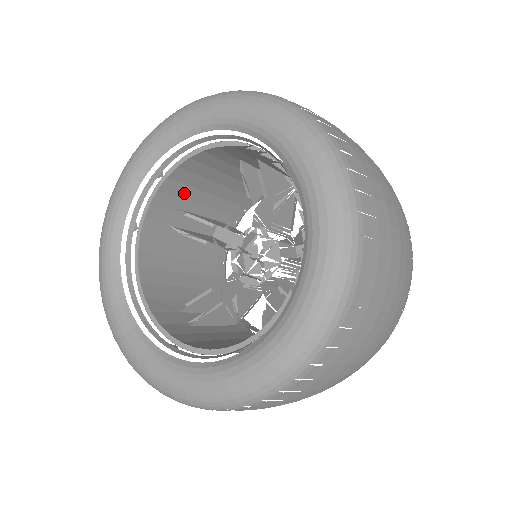
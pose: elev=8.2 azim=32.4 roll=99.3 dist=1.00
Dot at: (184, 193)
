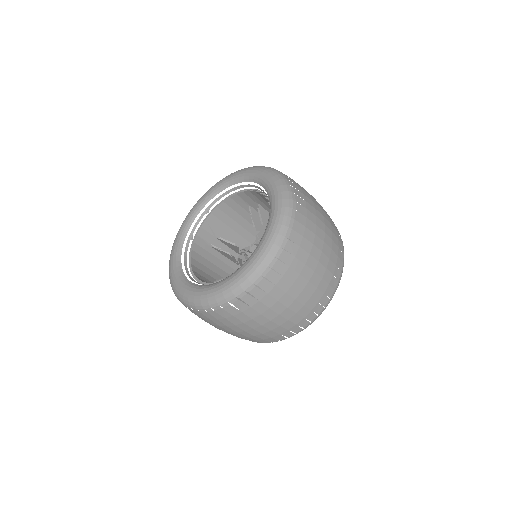
Dot at: (220, 226)
